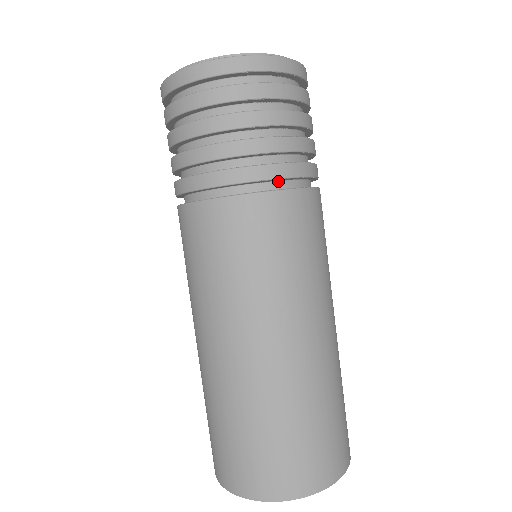
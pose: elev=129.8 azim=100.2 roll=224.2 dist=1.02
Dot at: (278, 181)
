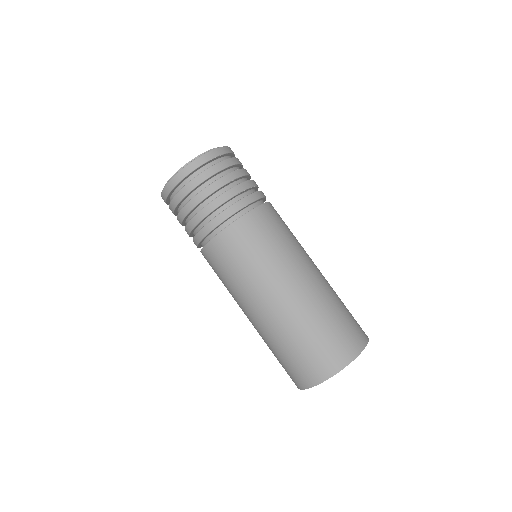
Dot at: (253, 204)
